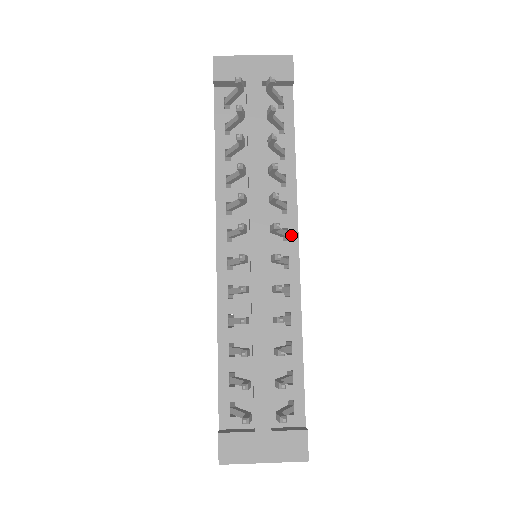
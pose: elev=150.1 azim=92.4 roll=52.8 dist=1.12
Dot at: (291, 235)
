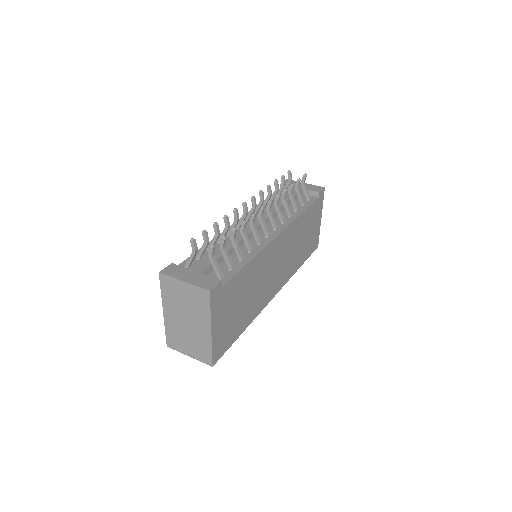
Dot at: (279, 230)
